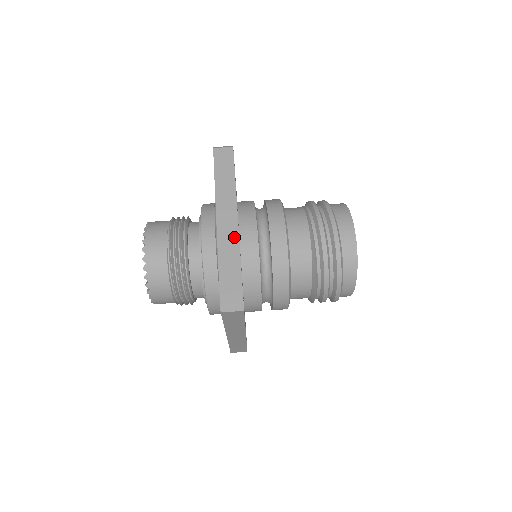
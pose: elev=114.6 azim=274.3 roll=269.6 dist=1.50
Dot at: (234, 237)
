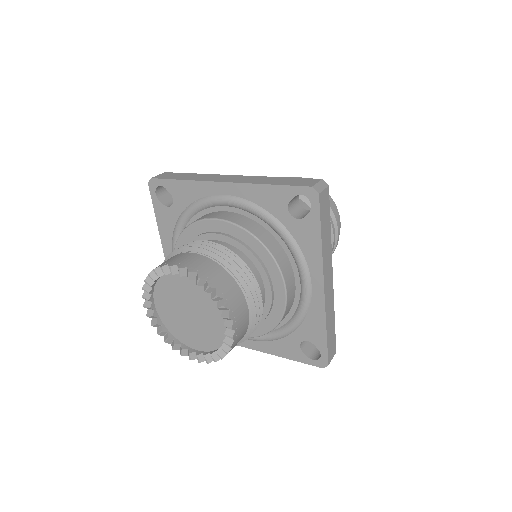
Dot at: (251, 177)
